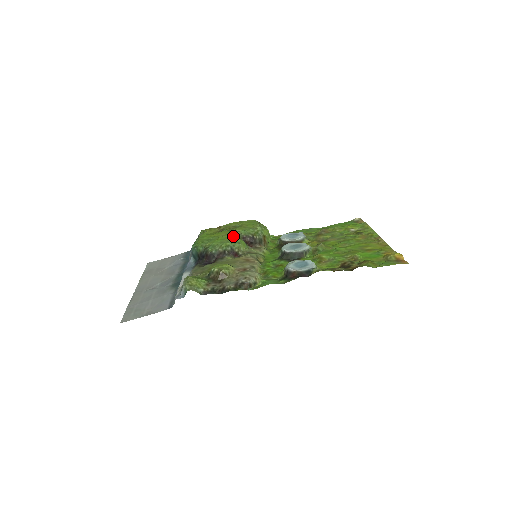
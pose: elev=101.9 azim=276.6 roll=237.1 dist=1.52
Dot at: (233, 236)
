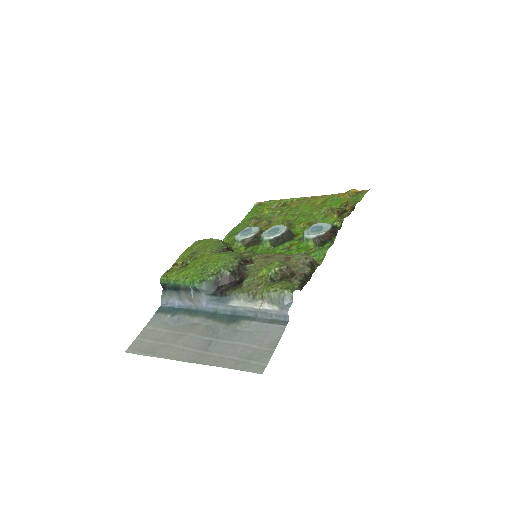
Dot at: (219, 253)
